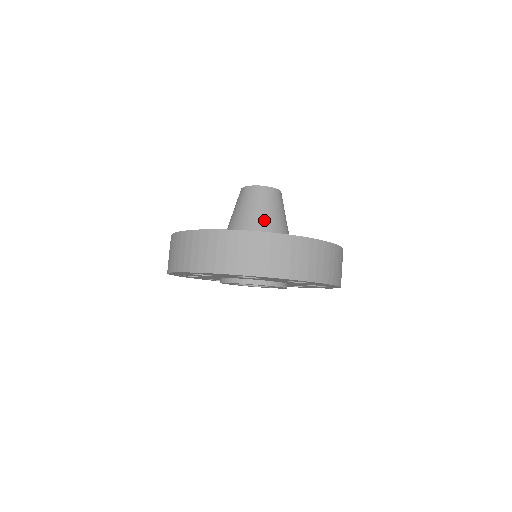
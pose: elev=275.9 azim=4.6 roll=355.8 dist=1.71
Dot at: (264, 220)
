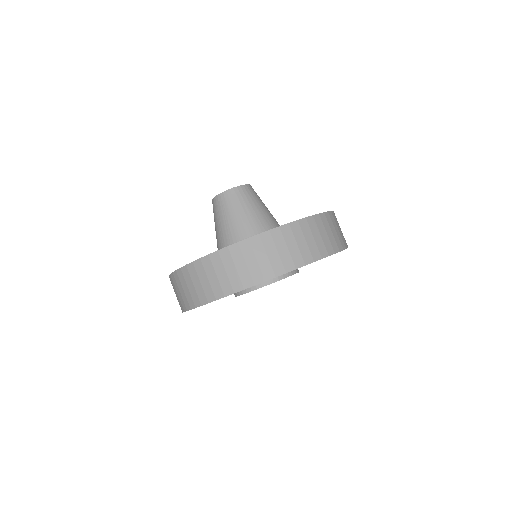
Dot at: (222, 232)
